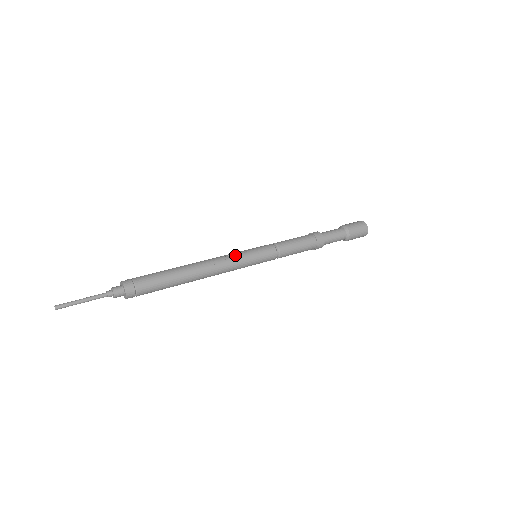
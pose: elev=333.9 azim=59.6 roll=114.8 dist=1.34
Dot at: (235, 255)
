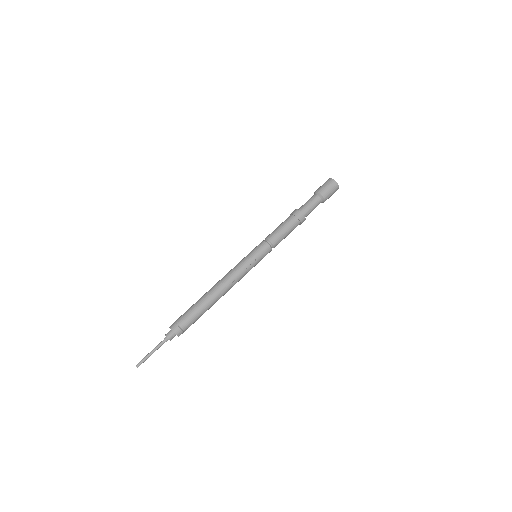
Dot at: (243, 269)
